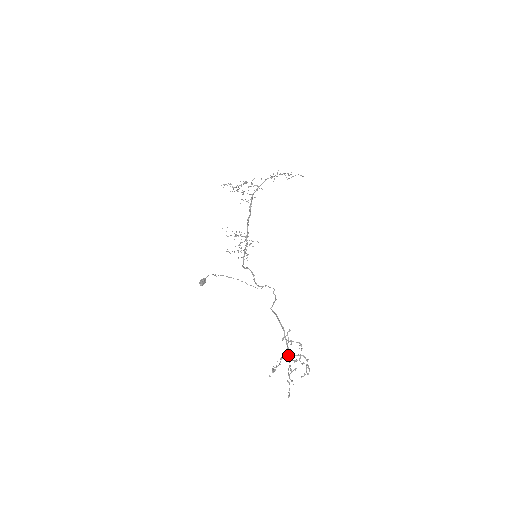
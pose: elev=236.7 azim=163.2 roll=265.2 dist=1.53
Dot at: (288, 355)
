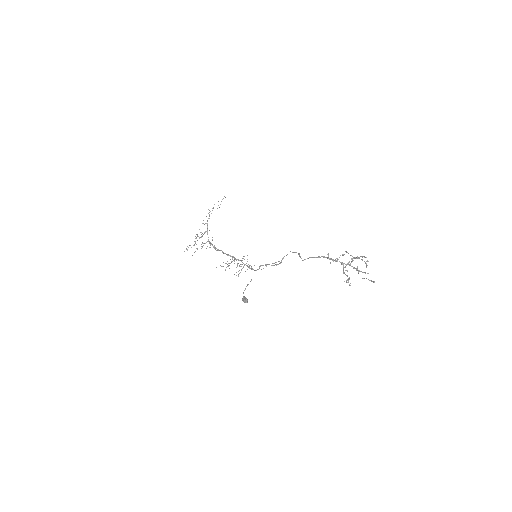
Dot at: (345, 264)
